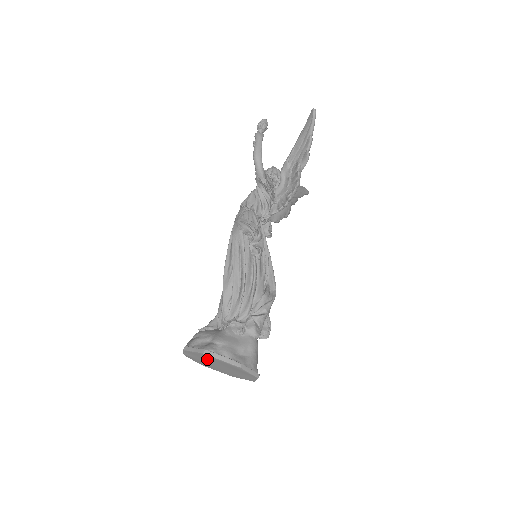
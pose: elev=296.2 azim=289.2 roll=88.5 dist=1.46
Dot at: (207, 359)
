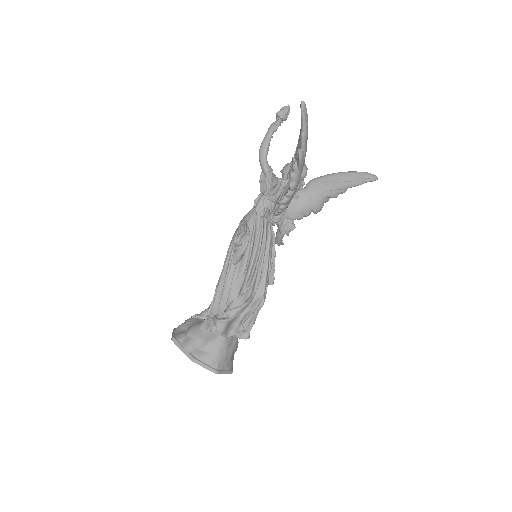
Dot at: occluded
